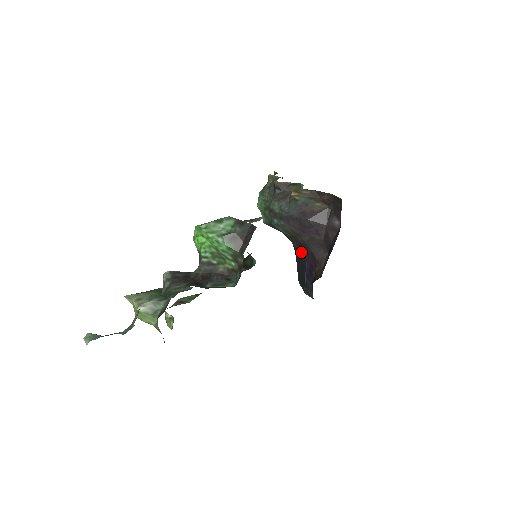
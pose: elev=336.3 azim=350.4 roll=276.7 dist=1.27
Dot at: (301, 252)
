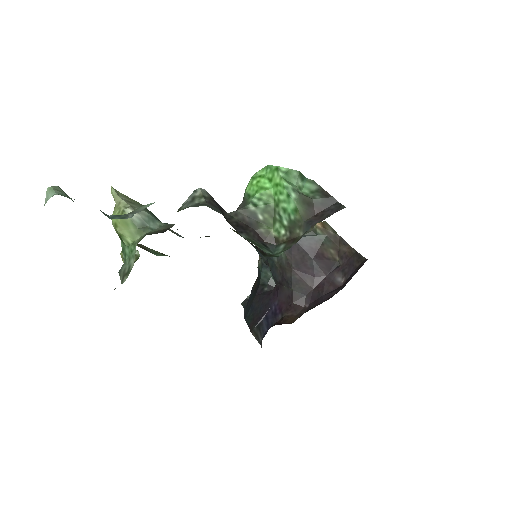
Dot at: (267, 291)
